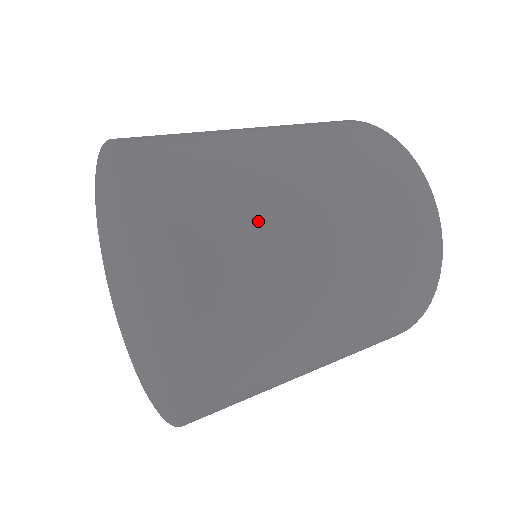
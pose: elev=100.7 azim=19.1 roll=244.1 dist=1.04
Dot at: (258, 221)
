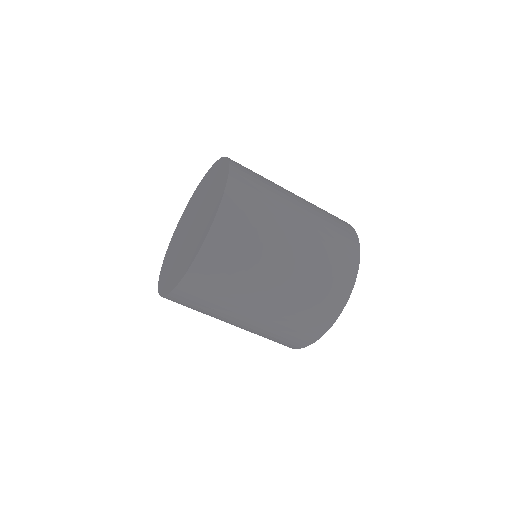
Dot at: (264, 207)
